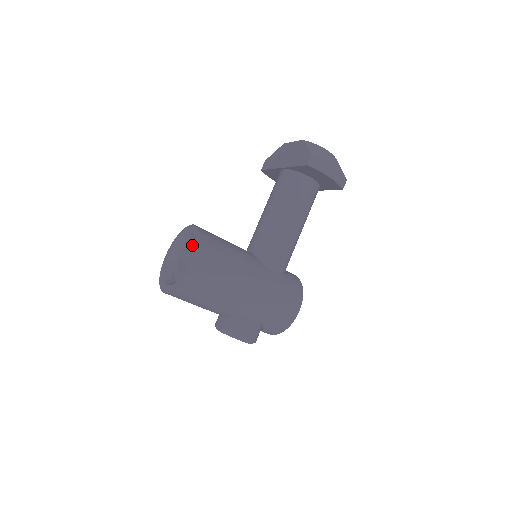
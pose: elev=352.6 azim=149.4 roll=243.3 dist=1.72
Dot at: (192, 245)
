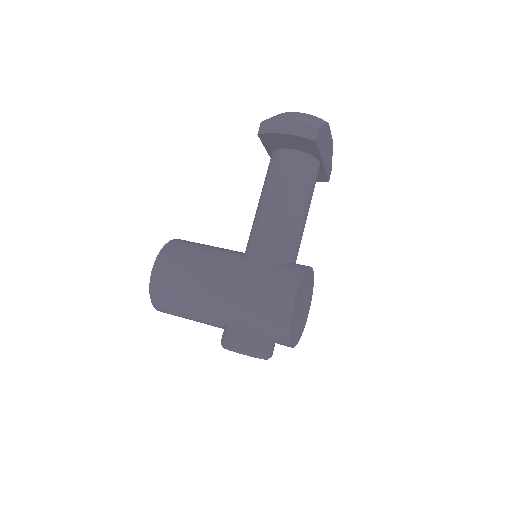
Dot at: occluded
